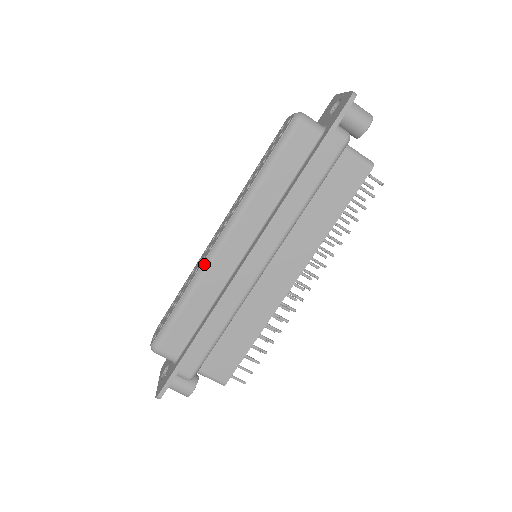
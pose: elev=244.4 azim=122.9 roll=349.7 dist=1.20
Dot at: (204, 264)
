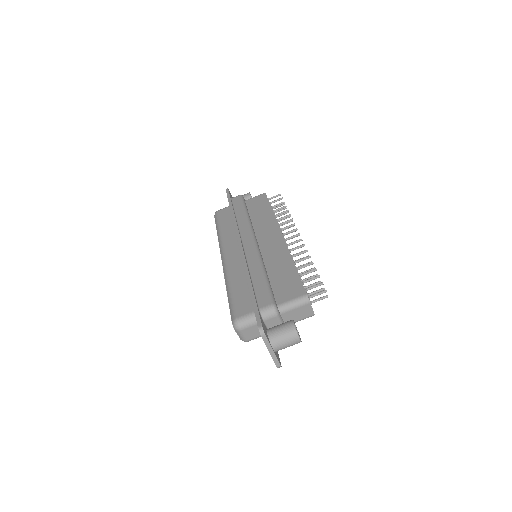
Dot at: (224, 270)
